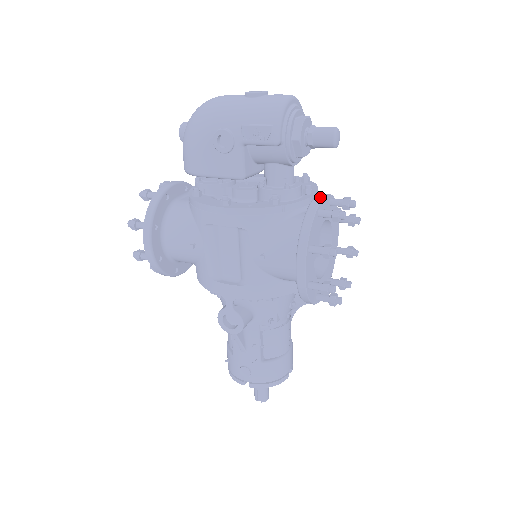
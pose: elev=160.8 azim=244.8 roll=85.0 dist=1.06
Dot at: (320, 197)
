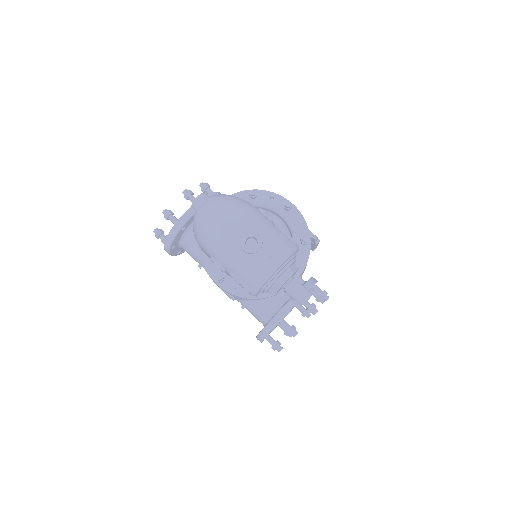
Dot at: (287, 311)
